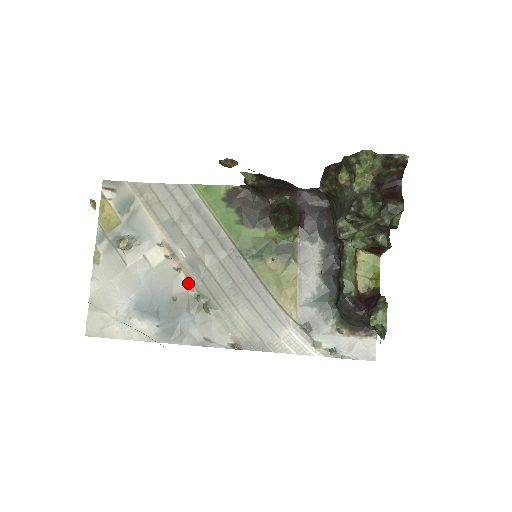
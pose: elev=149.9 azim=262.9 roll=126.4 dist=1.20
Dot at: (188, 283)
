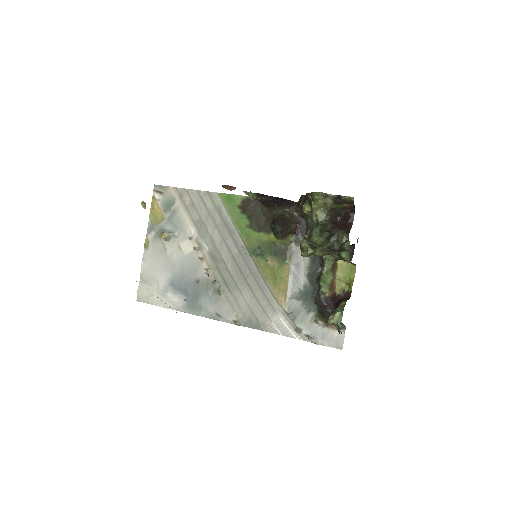
Dot at: (208, 270)
